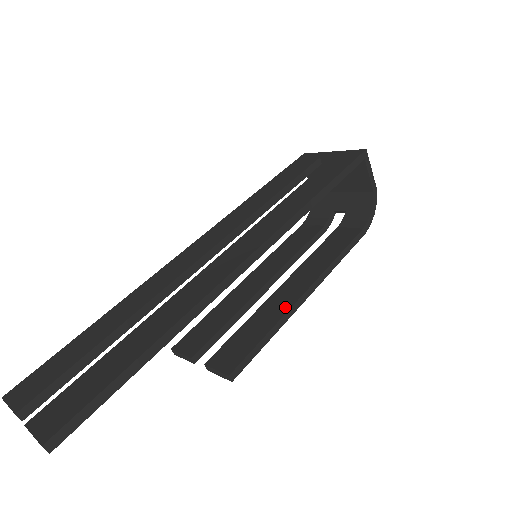
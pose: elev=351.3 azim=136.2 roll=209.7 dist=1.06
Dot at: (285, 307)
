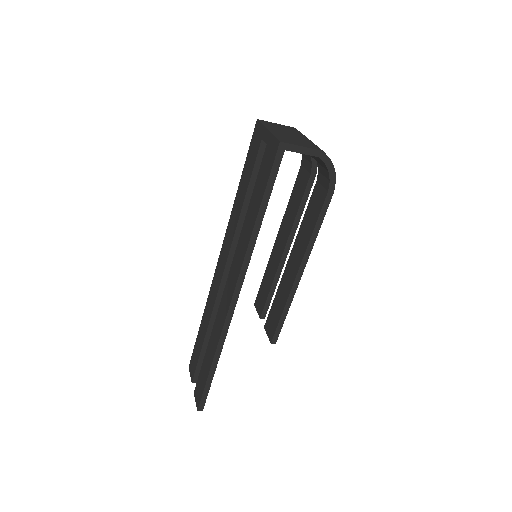
Dot at: (289, 288)
